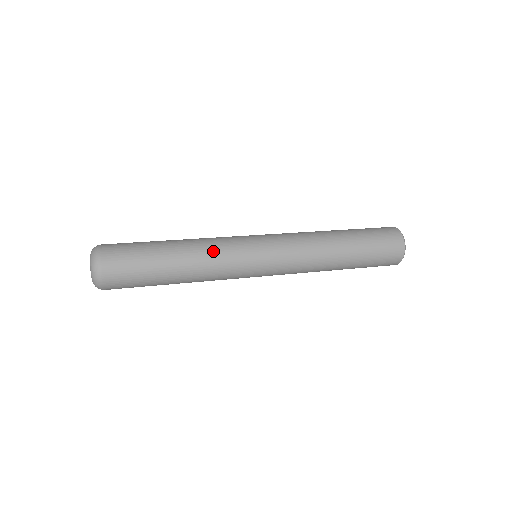
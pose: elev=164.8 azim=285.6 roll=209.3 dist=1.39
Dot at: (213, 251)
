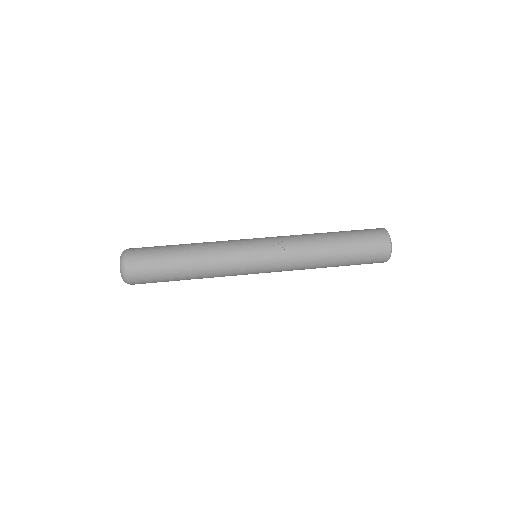
Dot at: (218, 275)
